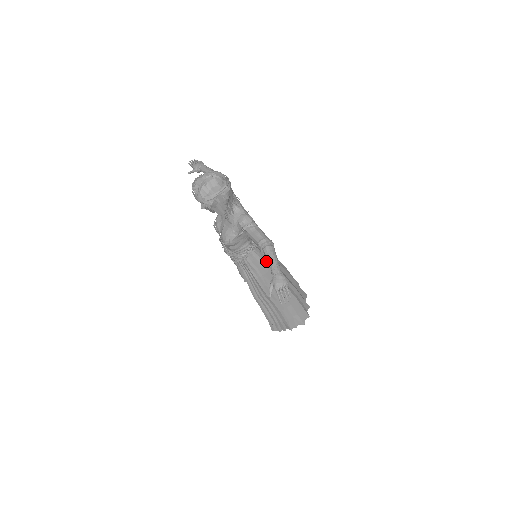
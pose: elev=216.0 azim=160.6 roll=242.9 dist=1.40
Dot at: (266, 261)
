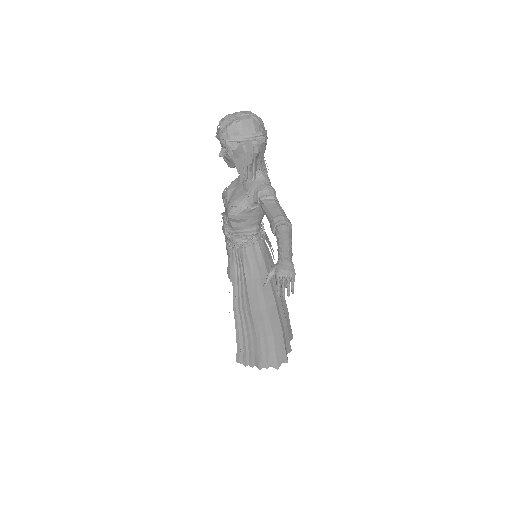
Dot at: (267, 263)
